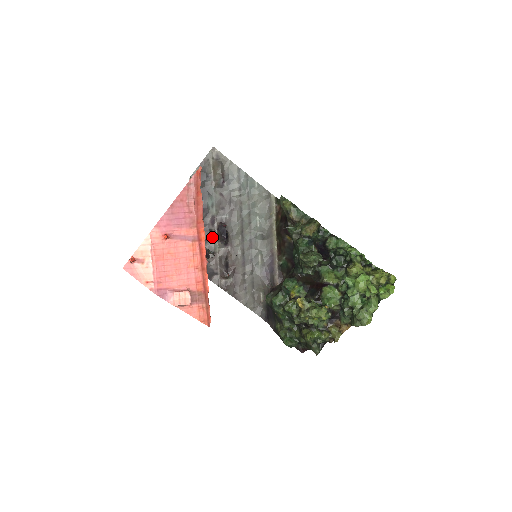
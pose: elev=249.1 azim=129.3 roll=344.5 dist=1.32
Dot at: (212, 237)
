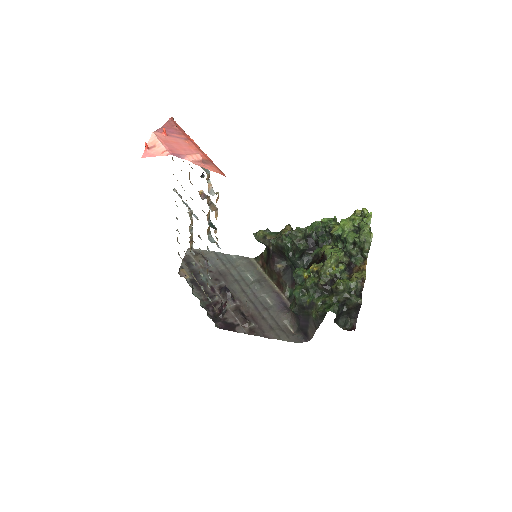
Dot at: (218, 300)
